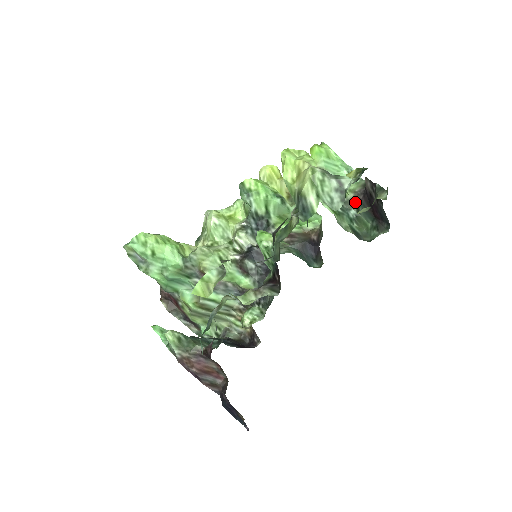
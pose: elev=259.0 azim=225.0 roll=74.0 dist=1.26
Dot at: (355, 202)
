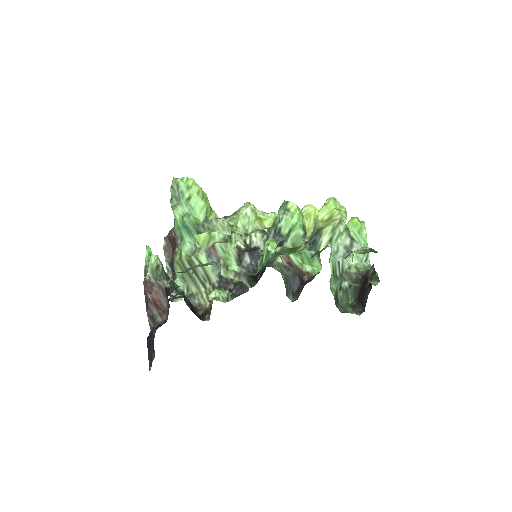
Dot at: (353, 277)
